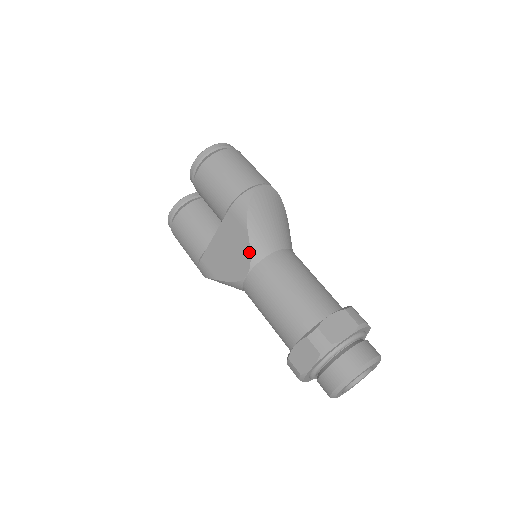
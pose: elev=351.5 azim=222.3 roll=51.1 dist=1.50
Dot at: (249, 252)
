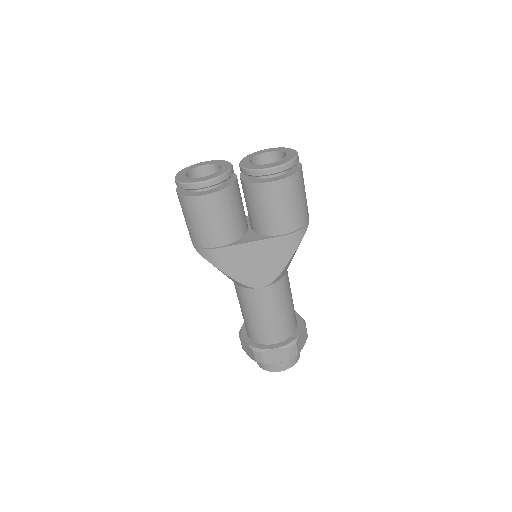
Dot at: (277, 275)
